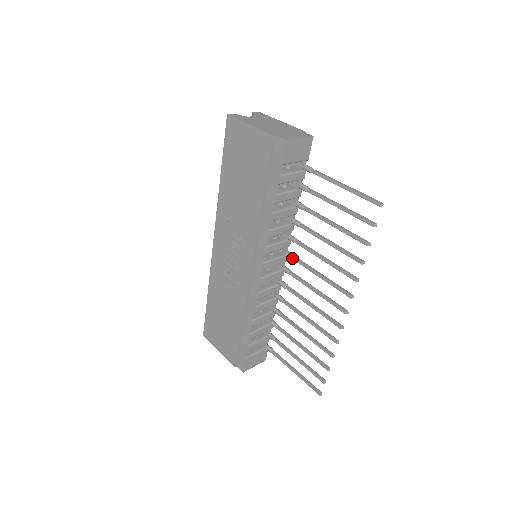
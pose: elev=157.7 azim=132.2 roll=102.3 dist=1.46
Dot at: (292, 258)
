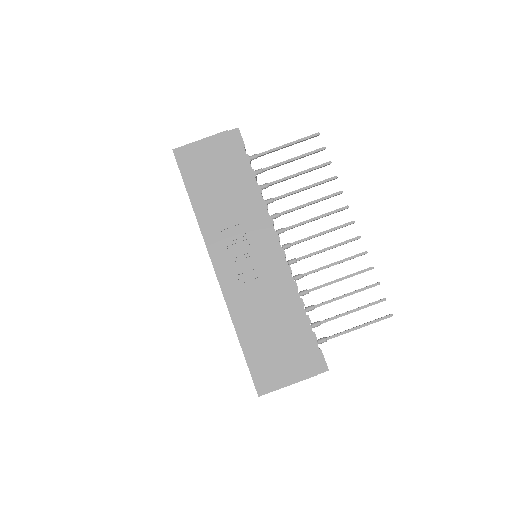
Dot at: (285, 229)
